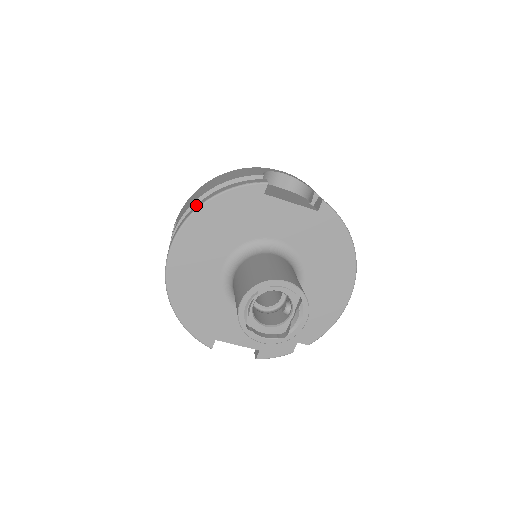
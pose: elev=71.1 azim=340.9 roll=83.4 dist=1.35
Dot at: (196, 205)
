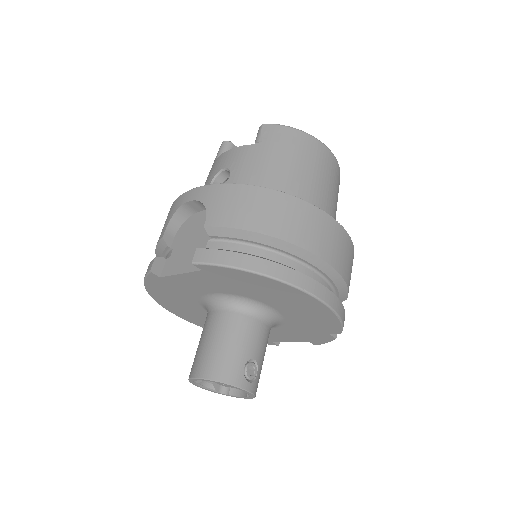
Dot at: occluded
